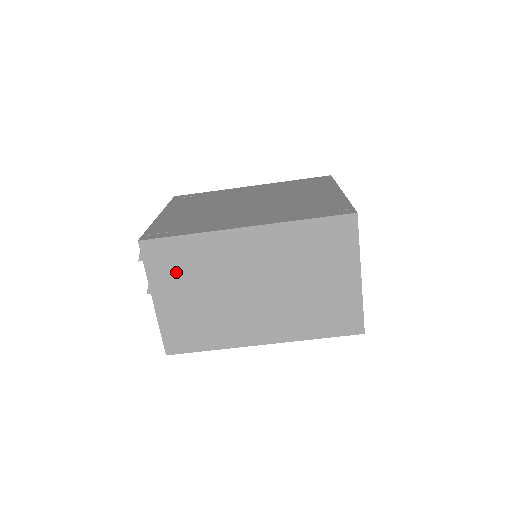
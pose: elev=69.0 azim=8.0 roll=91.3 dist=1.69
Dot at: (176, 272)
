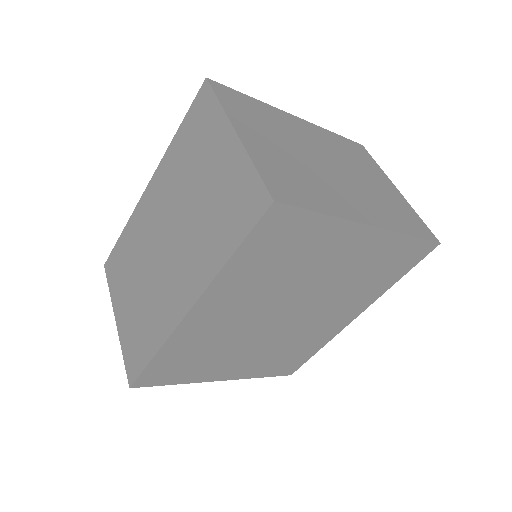
Dot at: (122, 275)
